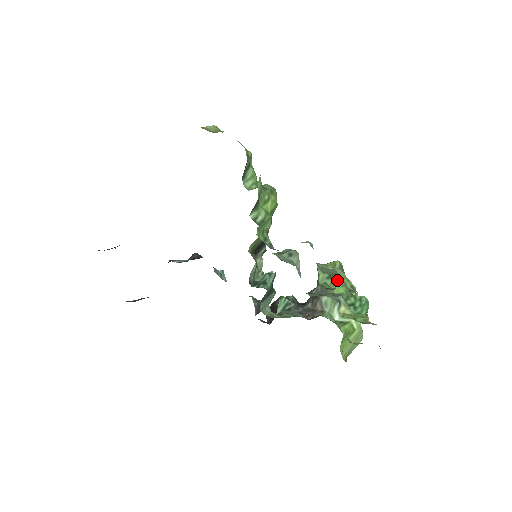
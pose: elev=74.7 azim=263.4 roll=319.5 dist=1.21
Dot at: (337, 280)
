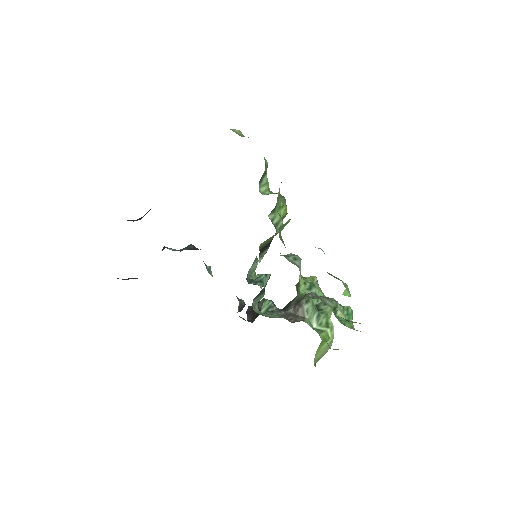
Dot at: (344, 285)
